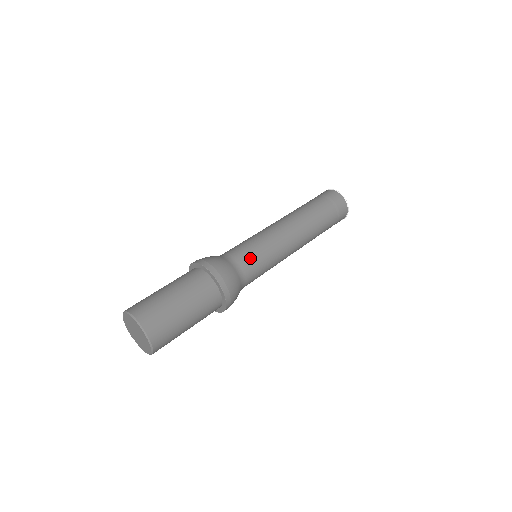
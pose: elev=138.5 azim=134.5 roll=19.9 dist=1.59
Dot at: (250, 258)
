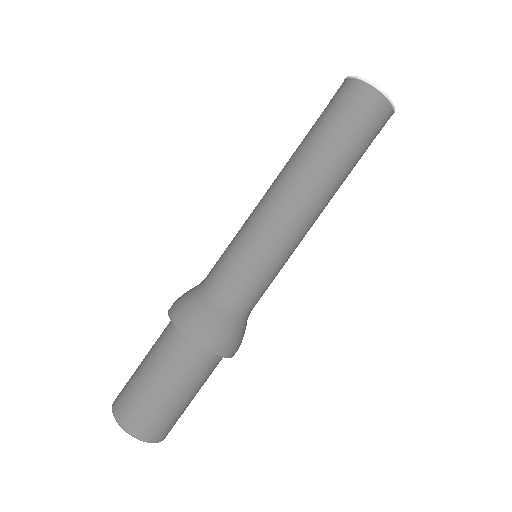
Dot at: (262, 295)
